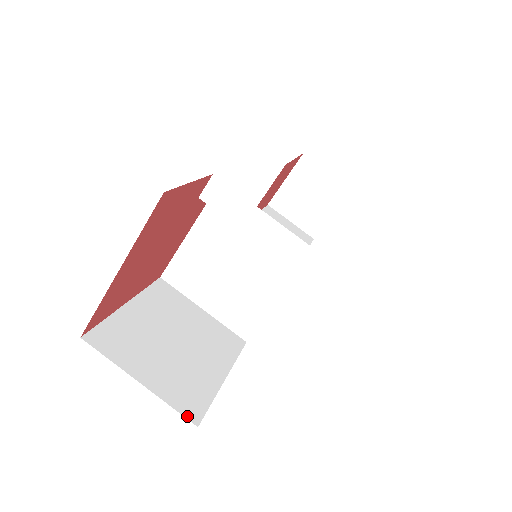
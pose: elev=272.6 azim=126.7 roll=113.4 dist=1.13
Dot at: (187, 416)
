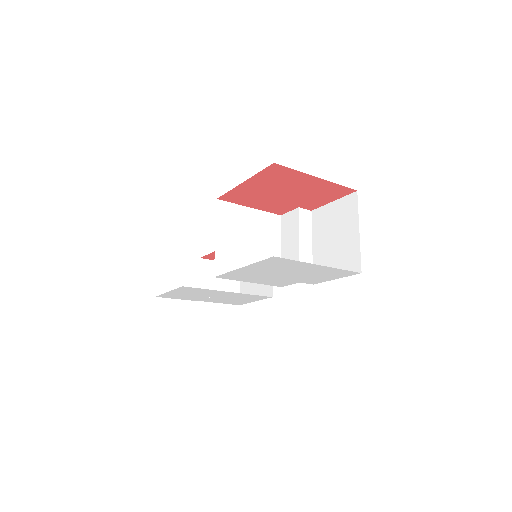
Dot at: occluded
